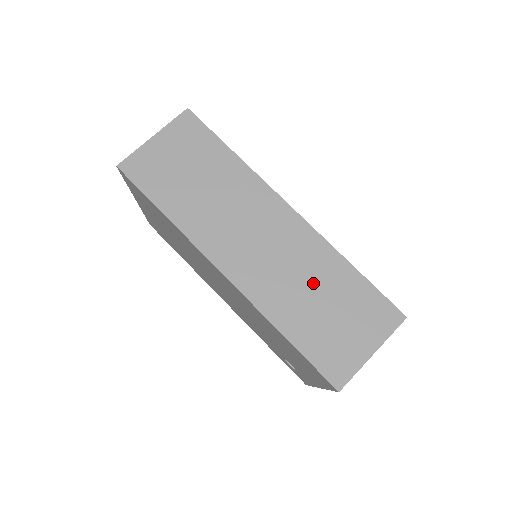
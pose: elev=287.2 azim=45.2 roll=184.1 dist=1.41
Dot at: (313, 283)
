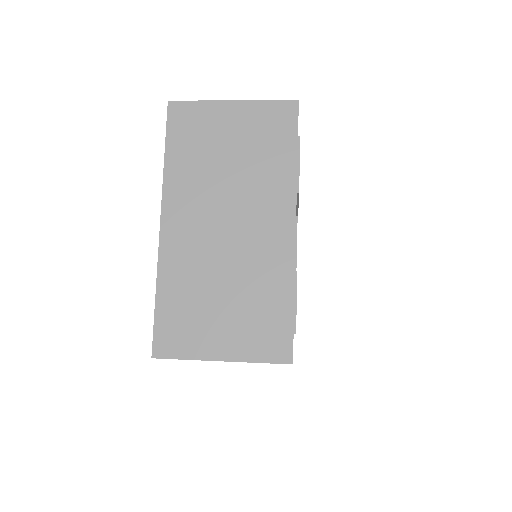
Dot at: occluded
